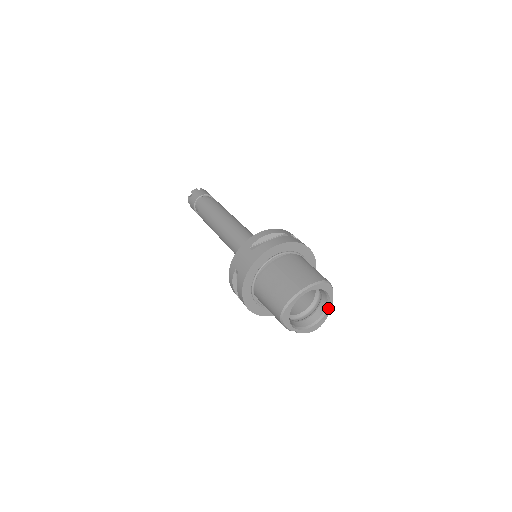
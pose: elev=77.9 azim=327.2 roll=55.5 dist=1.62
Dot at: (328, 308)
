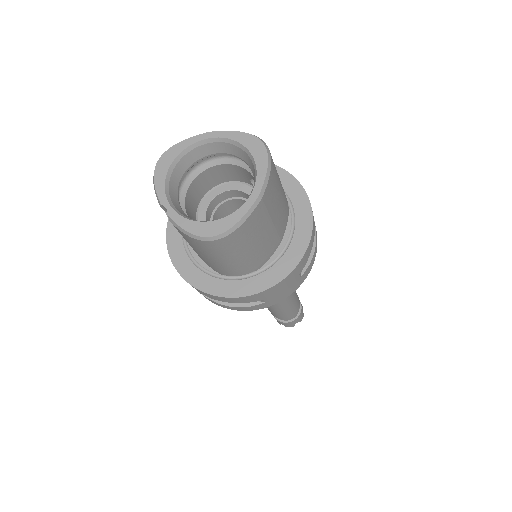
Dot at: (248, 199)
